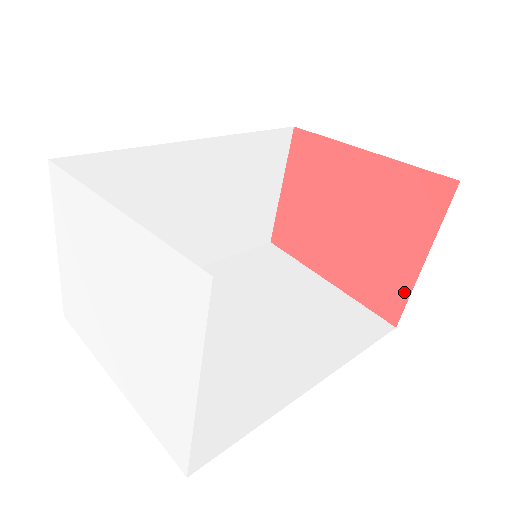
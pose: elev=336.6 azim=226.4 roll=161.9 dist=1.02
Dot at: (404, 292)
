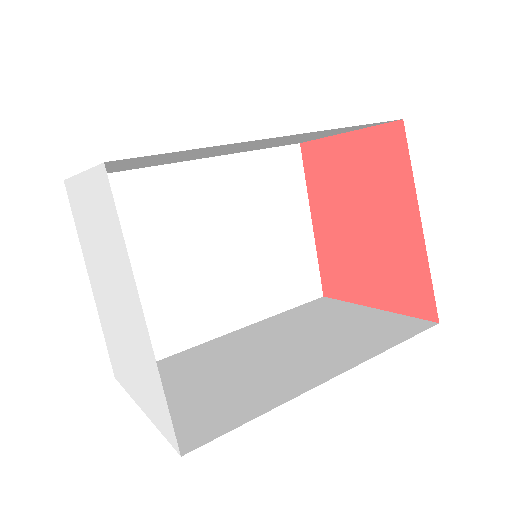
Dot at: (346, 296)
